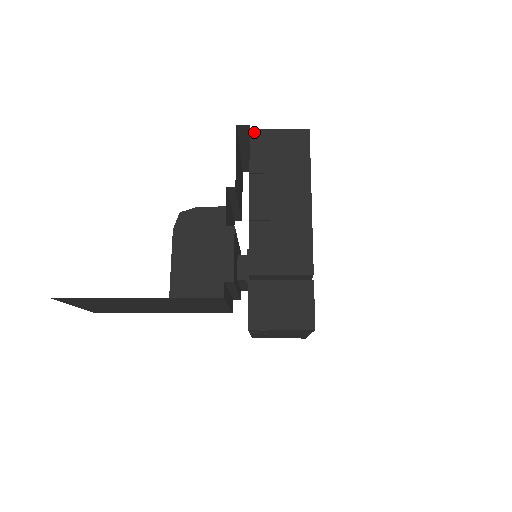
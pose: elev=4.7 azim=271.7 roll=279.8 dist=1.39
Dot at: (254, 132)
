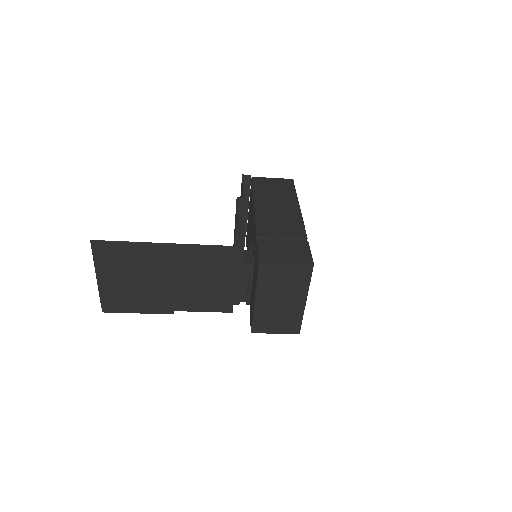
Dot at: (255, 178)
